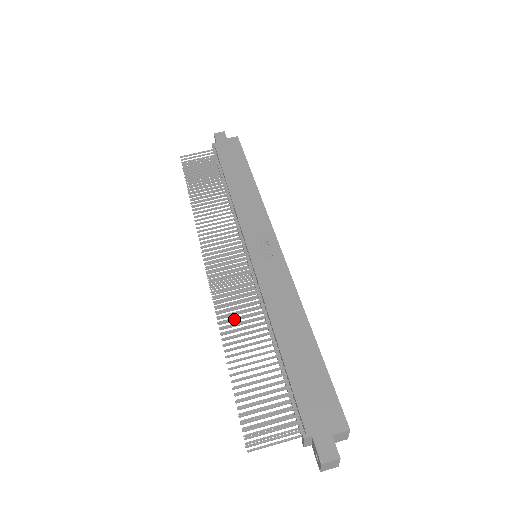
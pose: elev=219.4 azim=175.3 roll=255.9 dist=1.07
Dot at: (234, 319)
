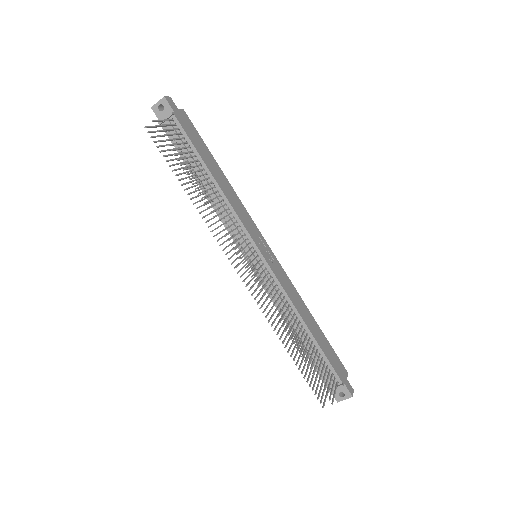
Dot at: occluded
